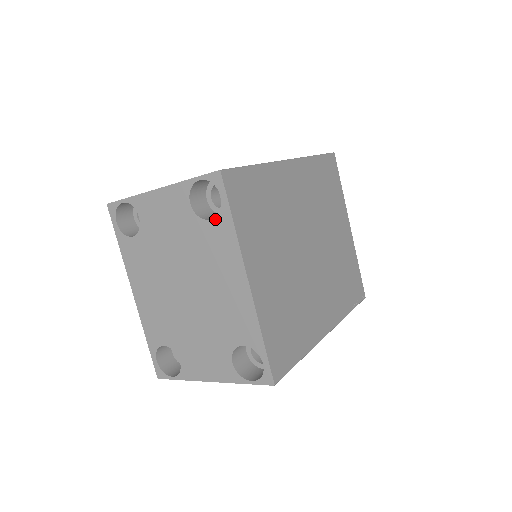
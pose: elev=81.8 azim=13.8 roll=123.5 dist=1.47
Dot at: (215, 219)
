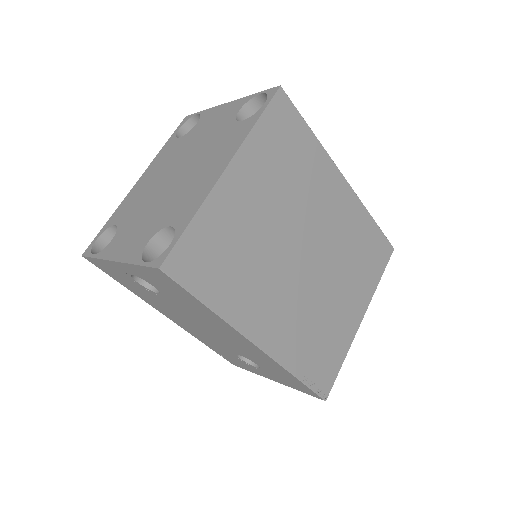
Dot at: (246, 120)
